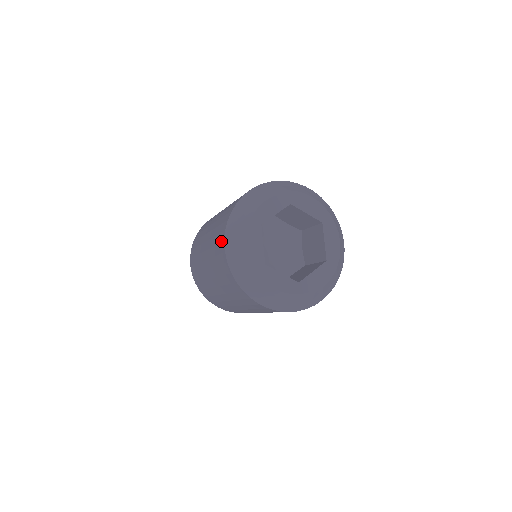
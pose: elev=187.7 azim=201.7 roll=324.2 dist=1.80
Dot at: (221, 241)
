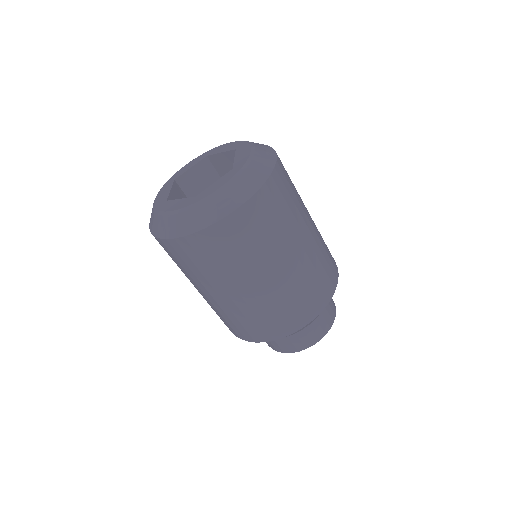
Dot at: occluded
